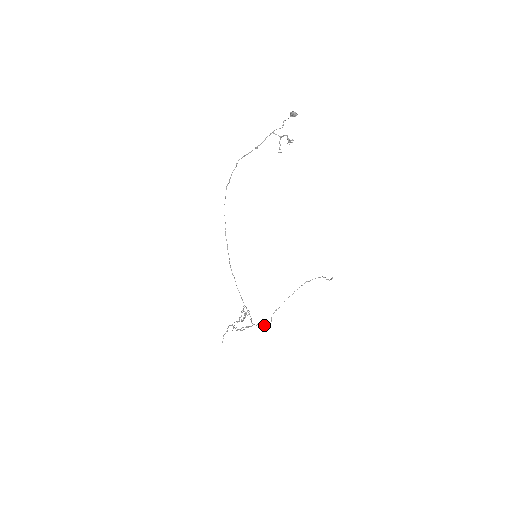
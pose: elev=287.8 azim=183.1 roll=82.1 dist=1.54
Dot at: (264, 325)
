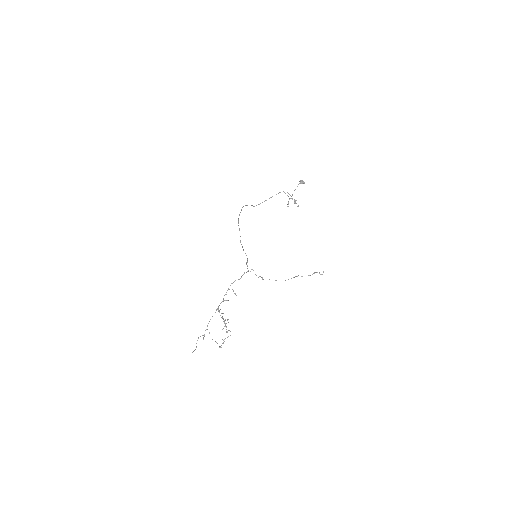
Dot at: occluded
